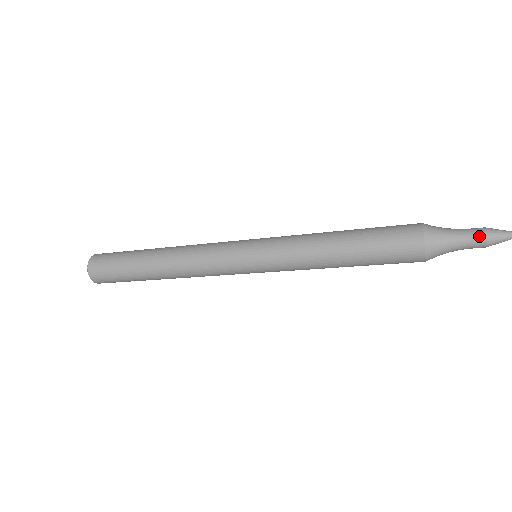
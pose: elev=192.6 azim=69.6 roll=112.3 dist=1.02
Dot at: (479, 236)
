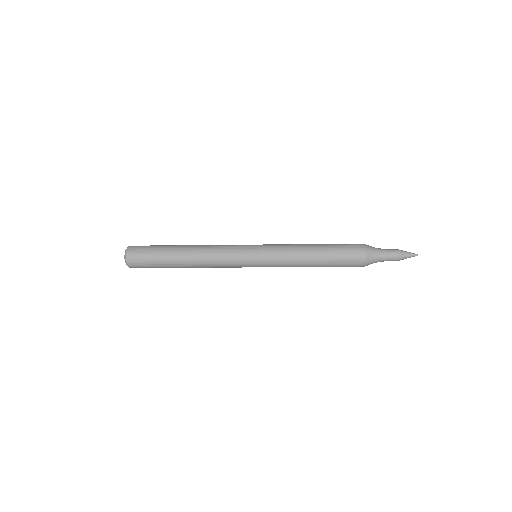
Dot at: (395, 258)
